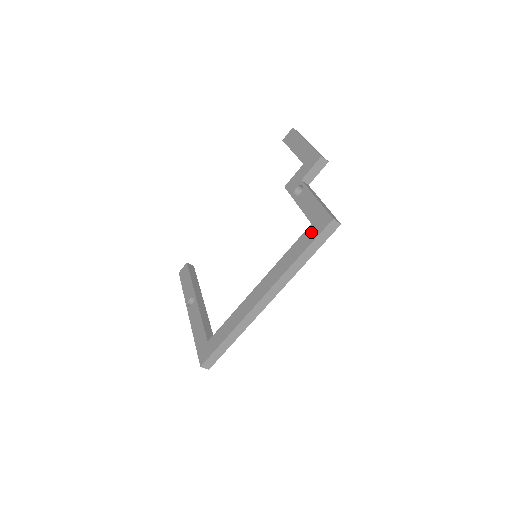
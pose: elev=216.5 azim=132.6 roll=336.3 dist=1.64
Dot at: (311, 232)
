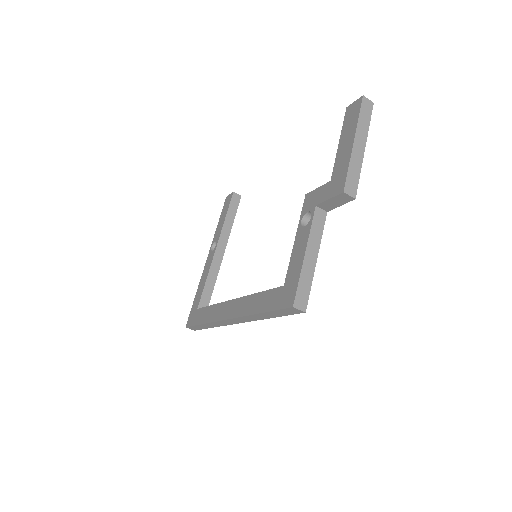
Dot at: (277, 297)
